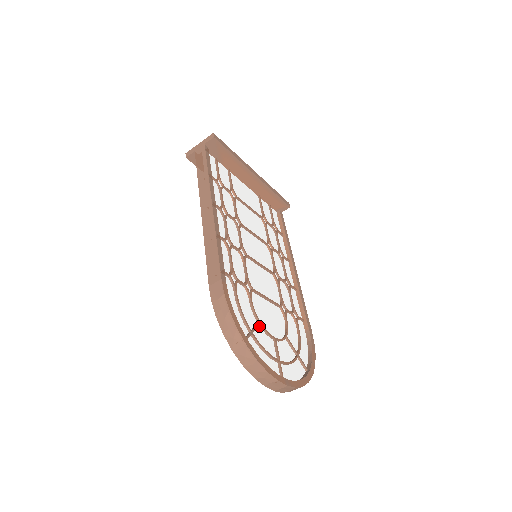
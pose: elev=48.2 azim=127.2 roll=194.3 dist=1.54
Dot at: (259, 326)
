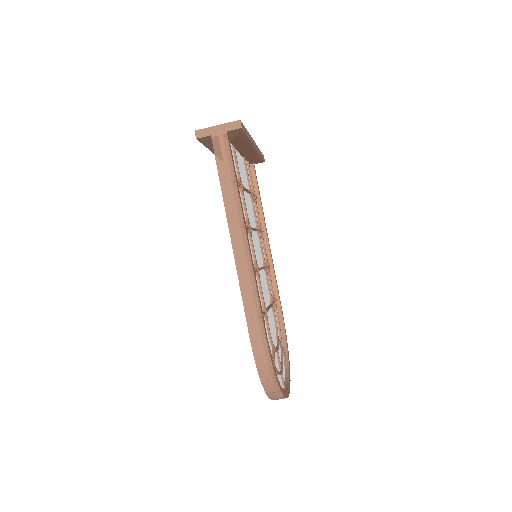
Dot at: (272, 349)
